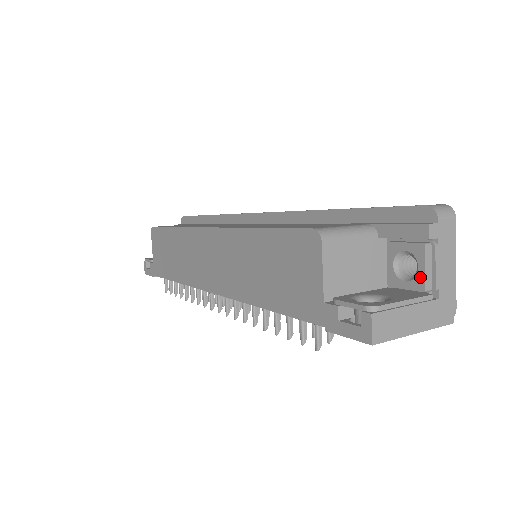
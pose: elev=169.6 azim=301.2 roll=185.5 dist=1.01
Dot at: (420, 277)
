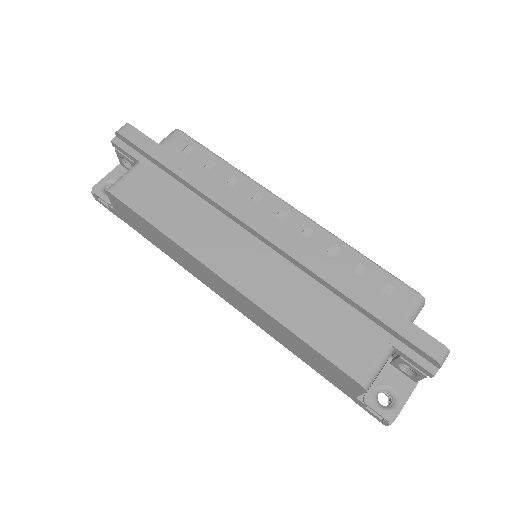
Dot at: (416, 379)
